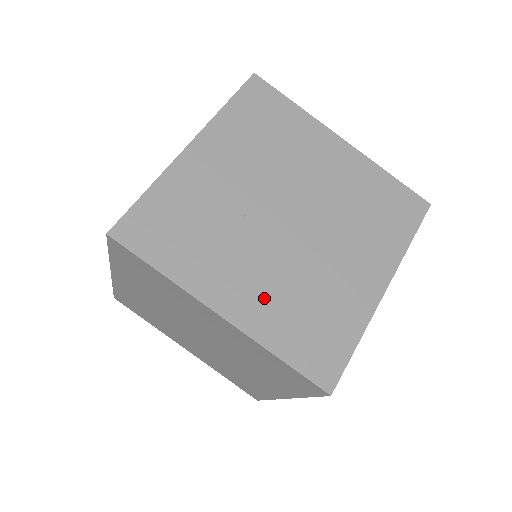
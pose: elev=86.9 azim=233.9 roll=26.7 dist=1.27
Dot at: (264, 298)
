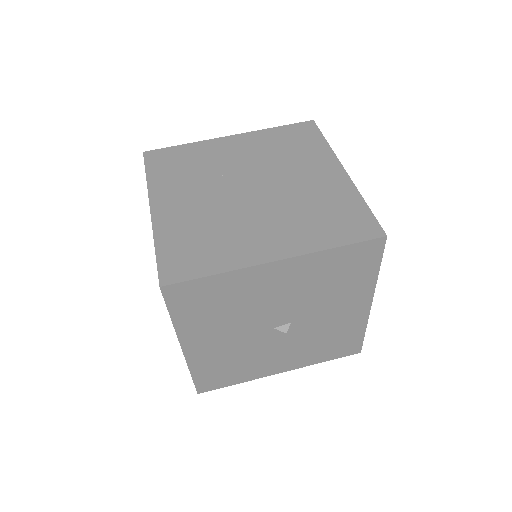
Dot at: (184, 216)
